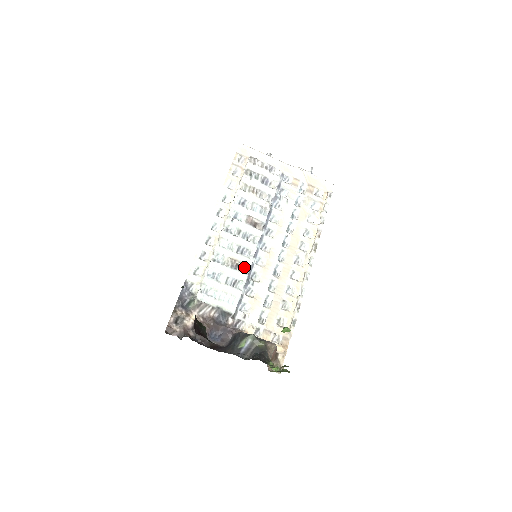
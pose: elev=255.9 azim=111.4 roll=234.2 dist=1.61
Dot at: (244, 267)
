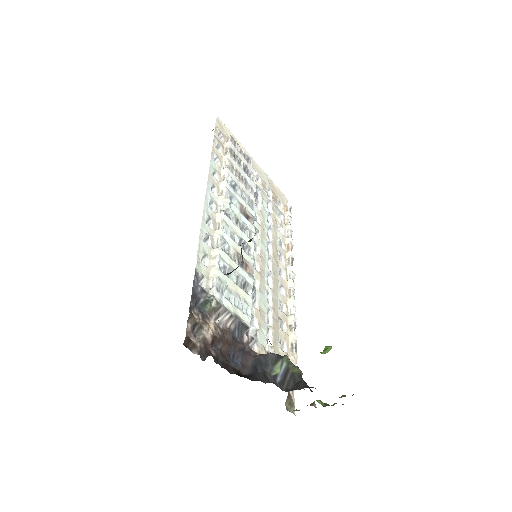
Dot at: (249, 267)
